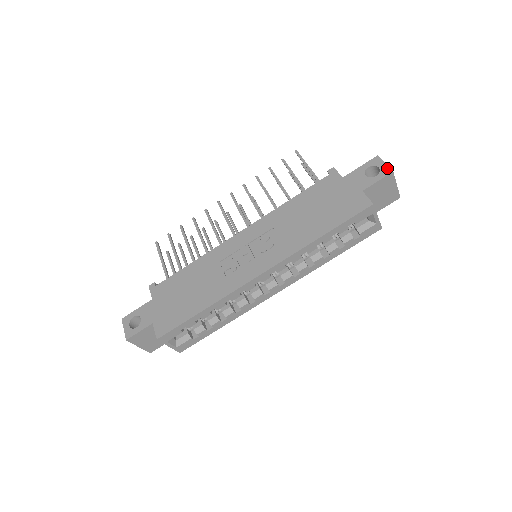
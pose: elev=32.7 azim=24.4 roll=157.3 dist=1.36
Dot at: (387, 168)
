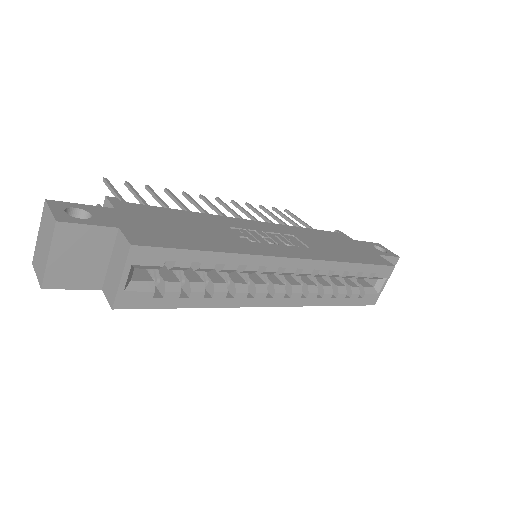
Dot at: (393, 253)
